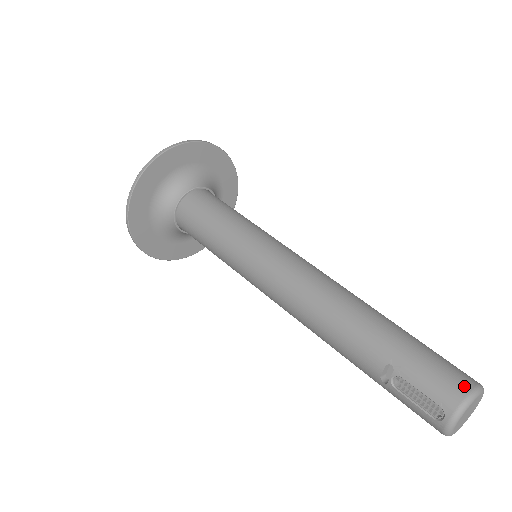
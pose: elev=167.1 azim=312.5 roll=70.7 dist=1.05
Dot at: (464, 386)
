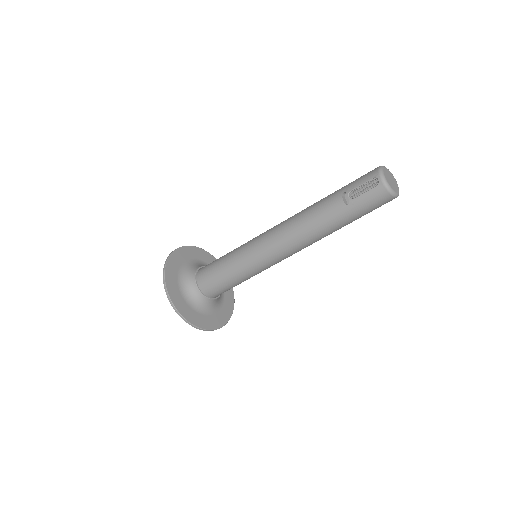
Dot at: (376, 168)
